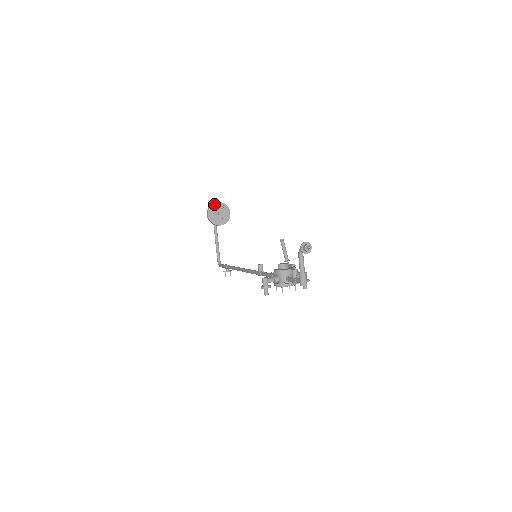
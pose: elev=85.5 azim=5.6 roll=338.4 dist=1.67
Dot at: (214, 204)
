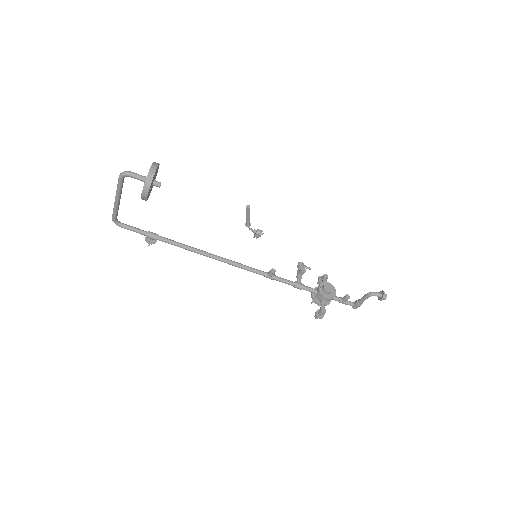
Dot at: occluded
